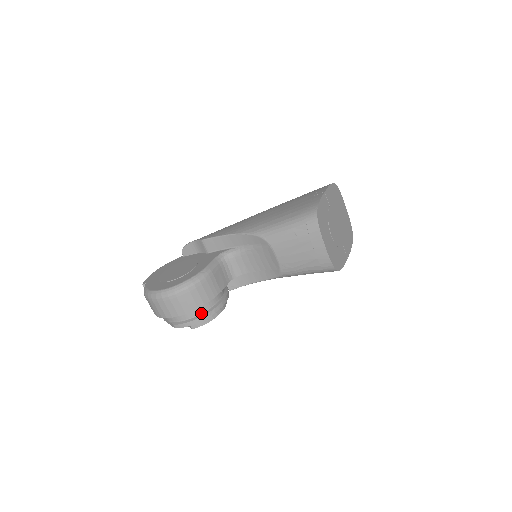
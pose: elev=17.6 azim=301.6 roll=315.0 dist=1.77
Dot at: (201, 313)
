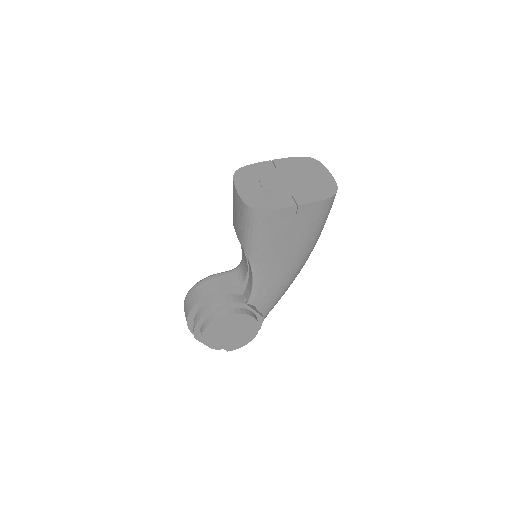
Dot at: occluded
